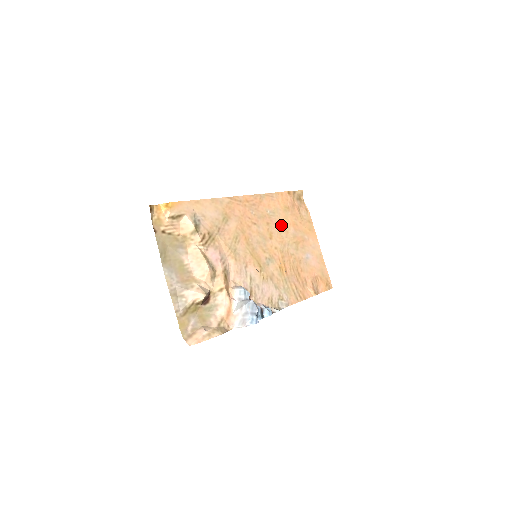
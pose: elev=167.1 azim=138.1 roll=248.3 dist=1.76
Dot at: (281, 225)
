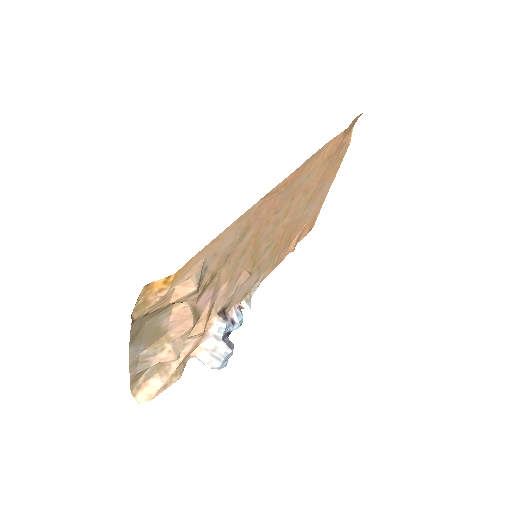
Dot at: (307, 188)
